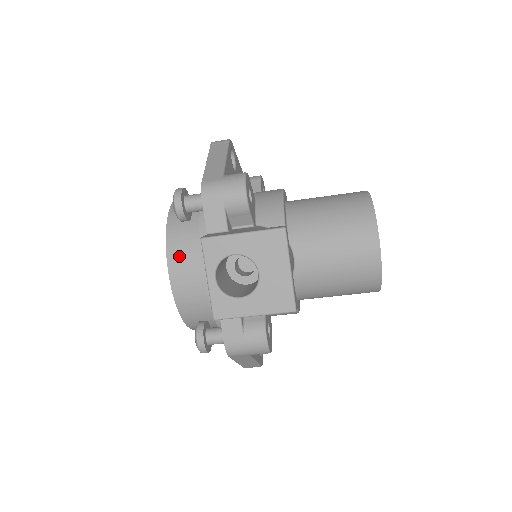
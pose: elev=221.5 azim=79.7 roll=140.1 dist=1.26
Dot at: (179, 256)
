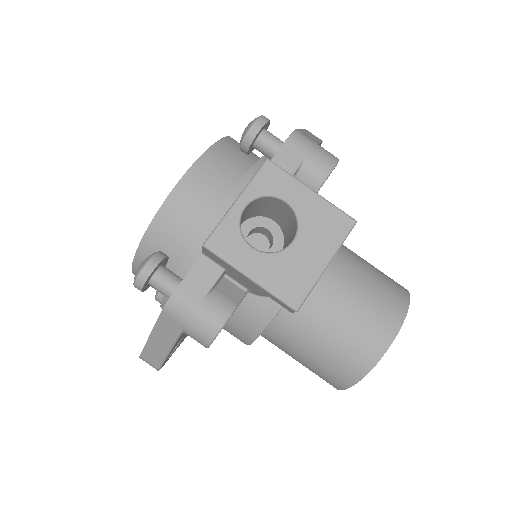
Dot at: (208, 171)
